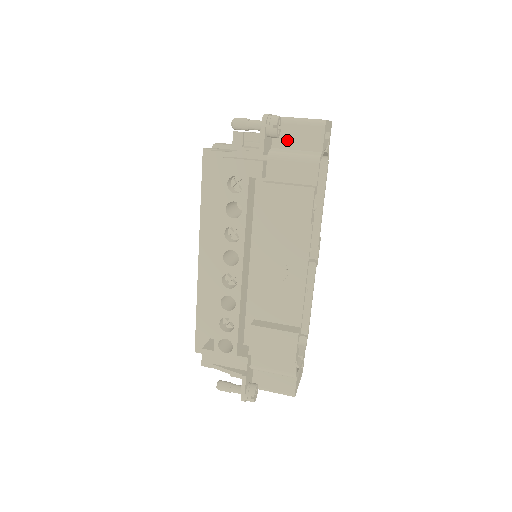
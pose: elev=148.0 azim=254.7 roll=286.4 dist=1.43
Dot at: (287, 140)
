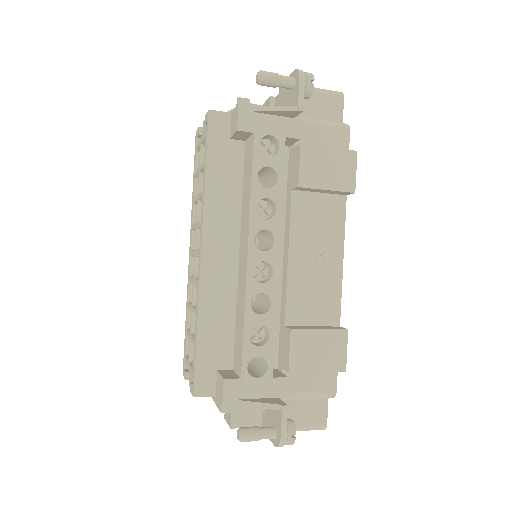
Dot at: (306, 108)
